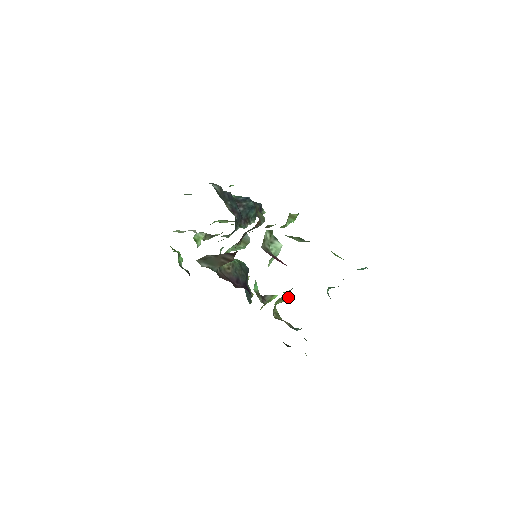
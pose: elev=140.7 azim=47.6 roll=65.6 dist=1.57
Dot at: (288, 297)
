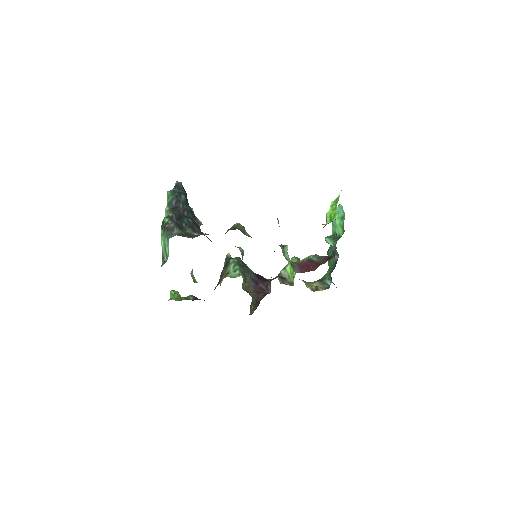
Dot at: occluded
